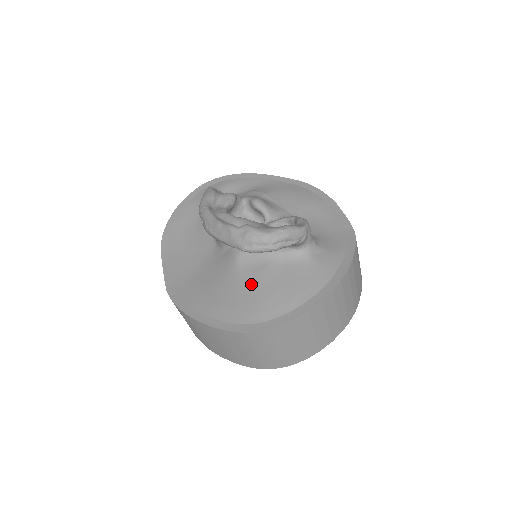
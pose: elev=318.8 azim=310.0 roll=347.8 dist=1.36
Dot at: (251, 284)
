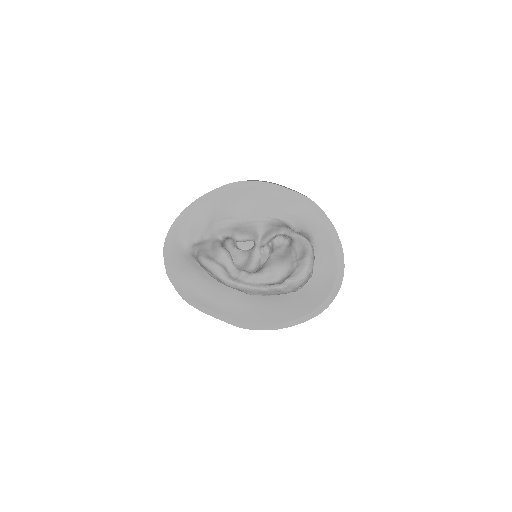
Dot at: occluded
